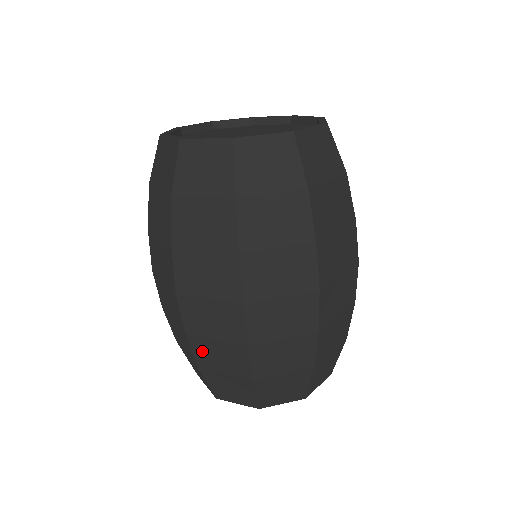
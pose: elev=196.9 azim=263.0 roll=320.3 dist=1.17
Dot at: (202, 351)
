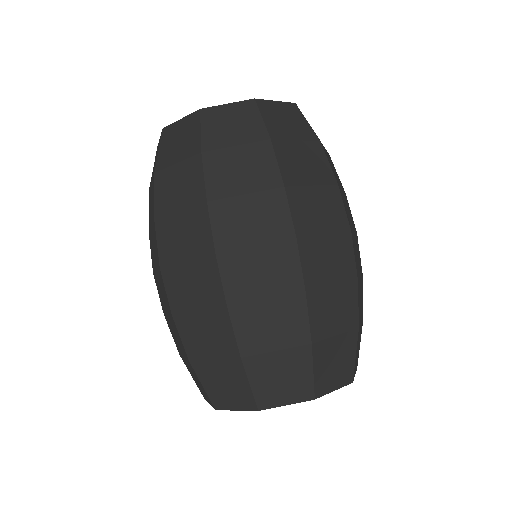
Dot at: (189, 334)
